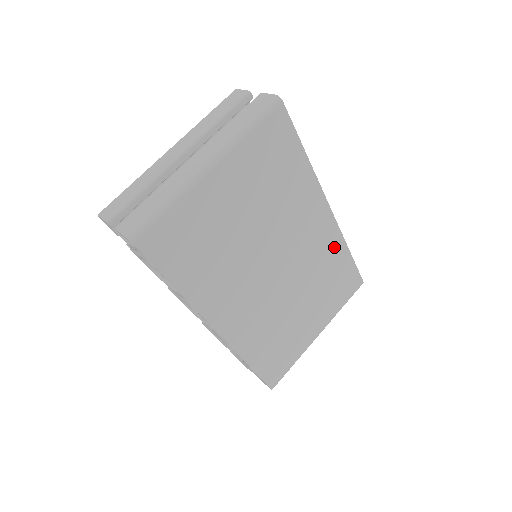
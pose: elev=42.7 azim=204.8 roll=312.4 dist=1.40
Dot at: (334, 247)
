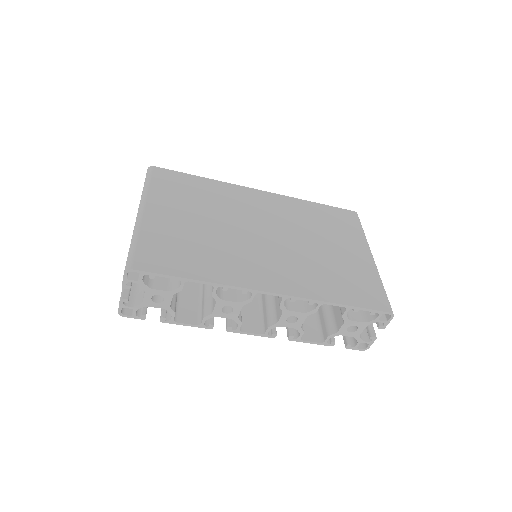
Dot at: (295, 206)
